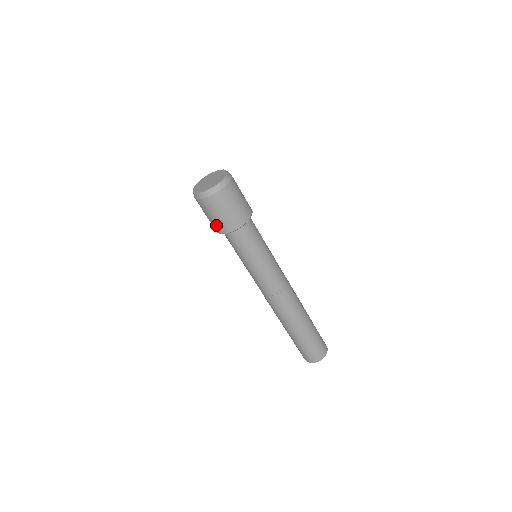
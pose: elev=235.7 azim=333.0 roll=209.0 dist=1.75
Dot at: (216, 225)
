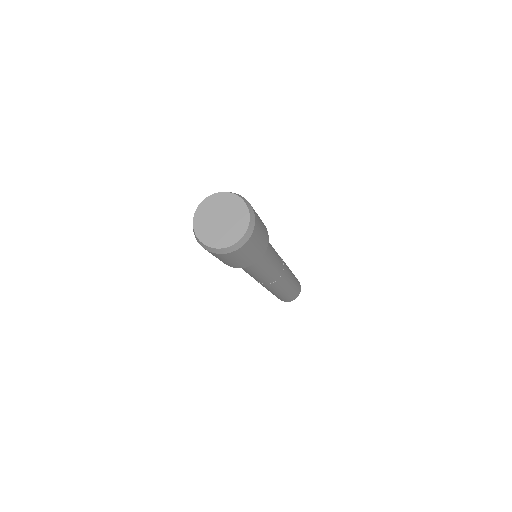
Dot at: (231, 264)
